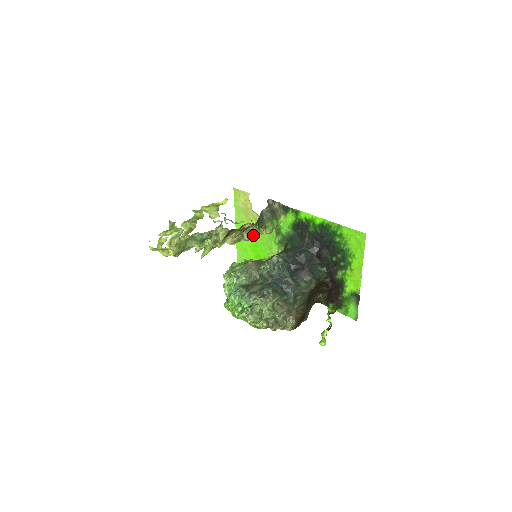
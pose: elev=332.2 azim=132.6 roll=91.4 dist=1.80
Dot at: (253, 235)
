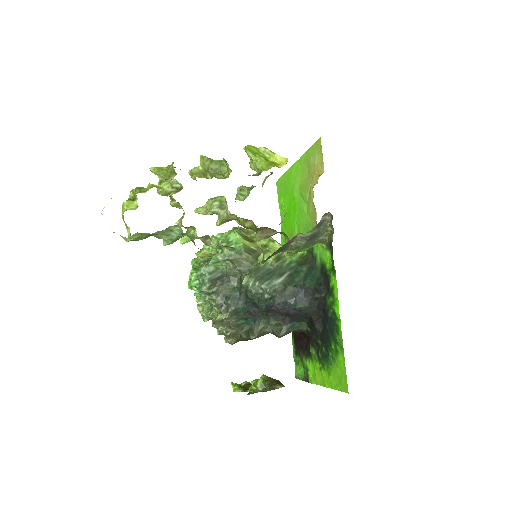
Dot at: (299, 197)
